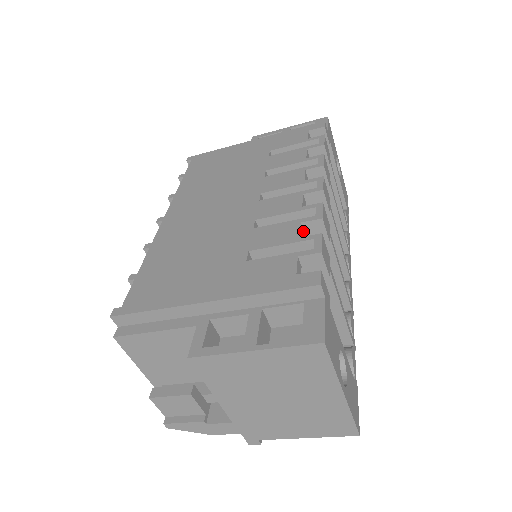
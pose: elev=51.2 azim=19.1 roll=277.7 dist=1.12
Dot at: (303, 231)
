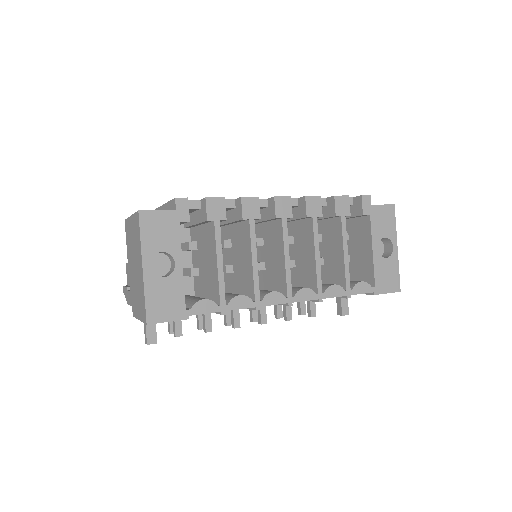
Dot at: (235, 206)
